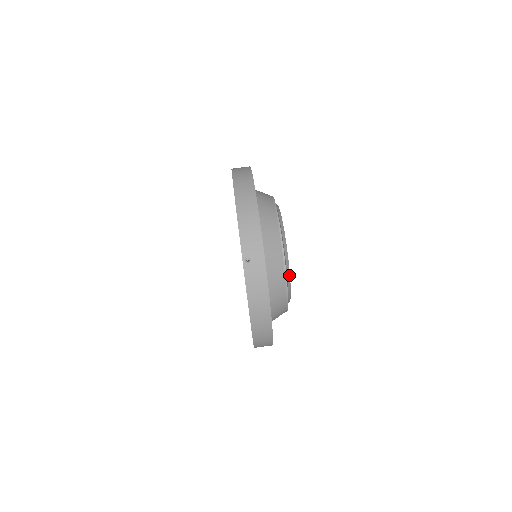
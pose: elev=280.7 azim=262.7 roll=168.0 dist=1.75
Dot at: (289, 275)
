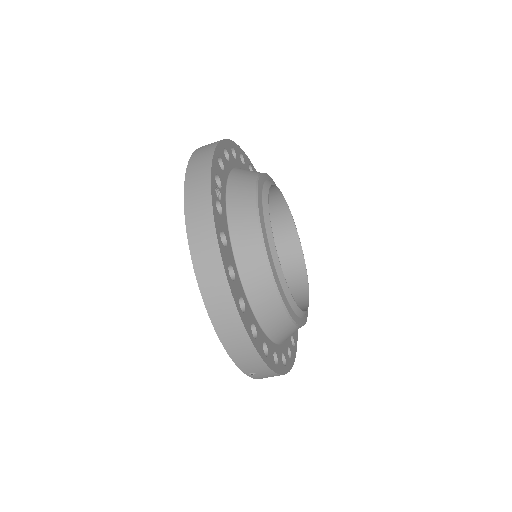
Dot at: (304, 313)
